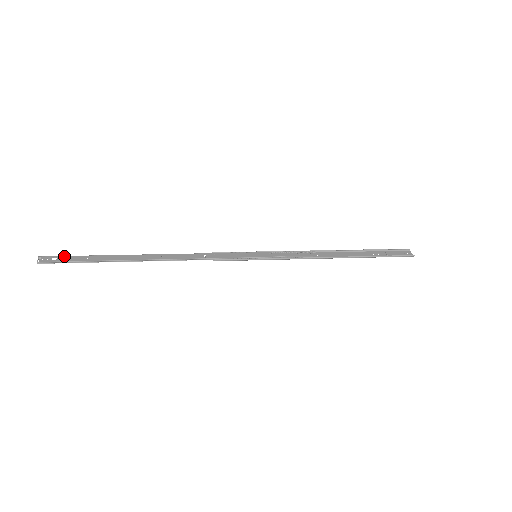
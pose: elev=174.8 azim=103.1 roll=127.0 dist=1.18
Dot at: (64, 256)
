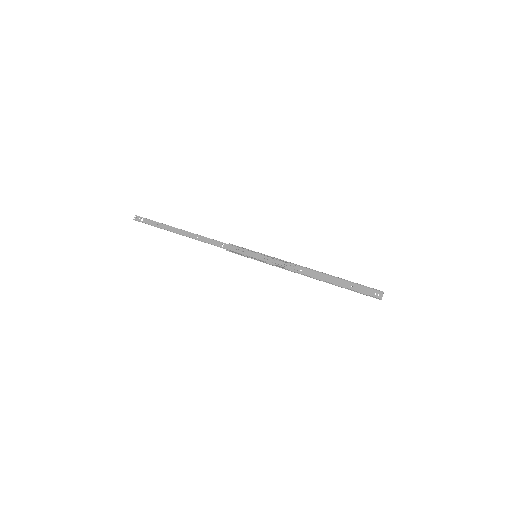
Dot at: (147, 219)
